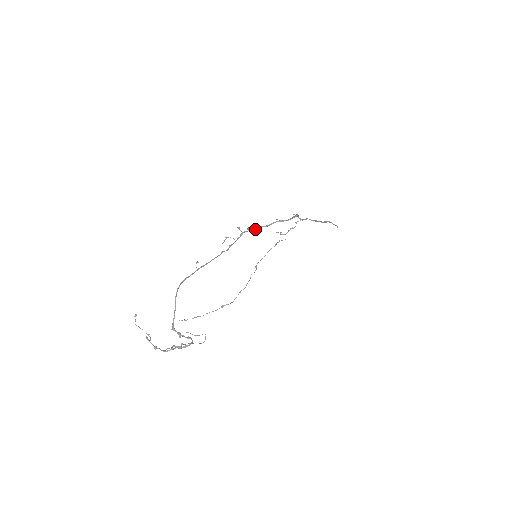
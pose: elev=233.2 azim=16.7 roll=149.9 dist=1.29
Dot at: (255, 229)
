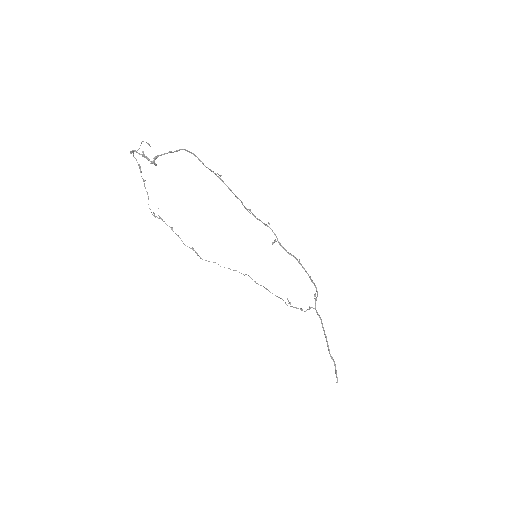
Dot at: occluded
